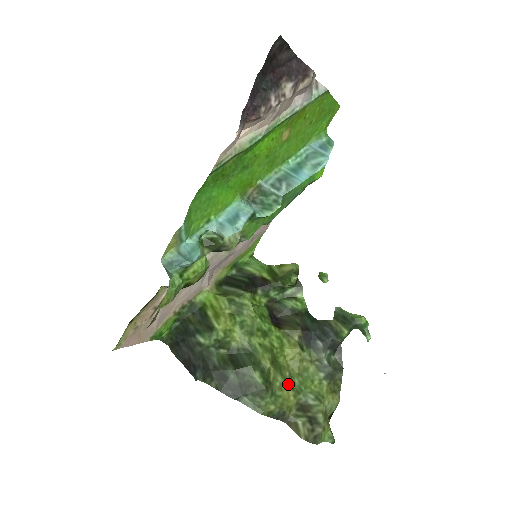
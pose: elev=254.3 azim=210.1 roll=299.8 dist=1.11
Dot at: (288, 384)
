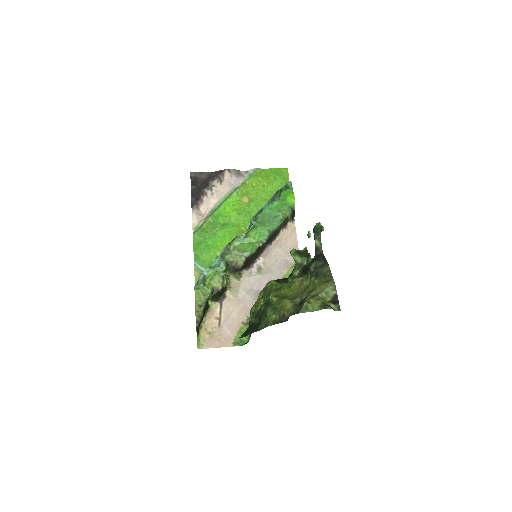
Dot at: (286, 299)
